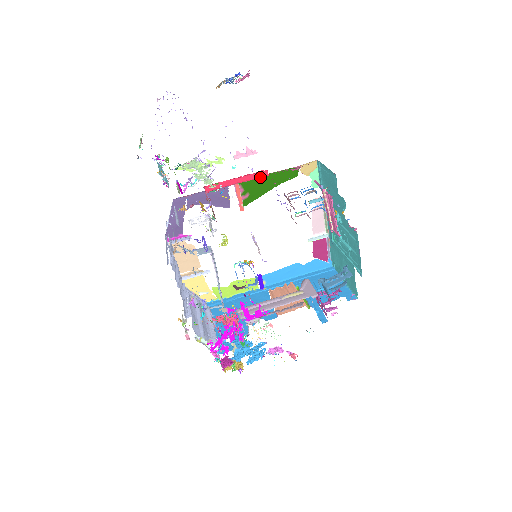
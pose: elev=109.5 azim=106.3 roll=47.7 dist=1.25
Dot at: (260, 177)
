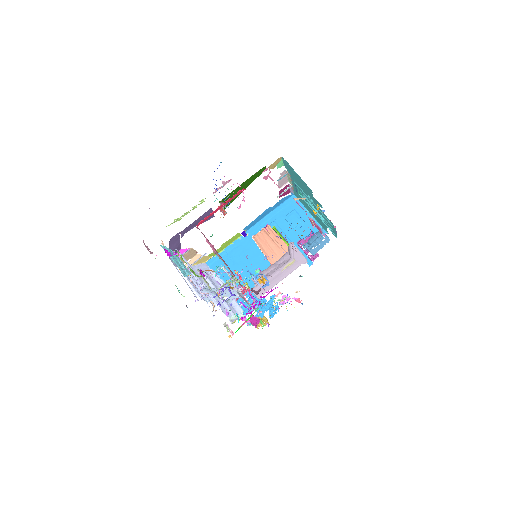
Dot at: (238, 194)
